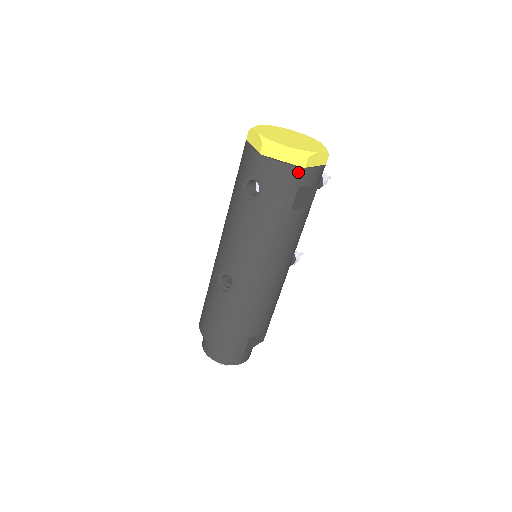
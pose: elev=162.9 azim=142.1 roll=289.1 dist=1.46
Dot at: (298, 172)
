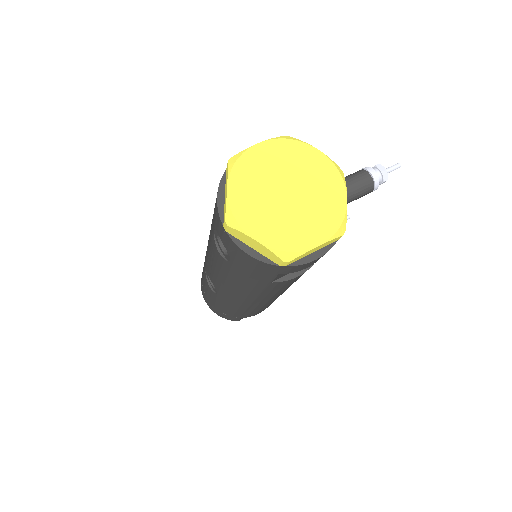
Dot at: (275, 267)
